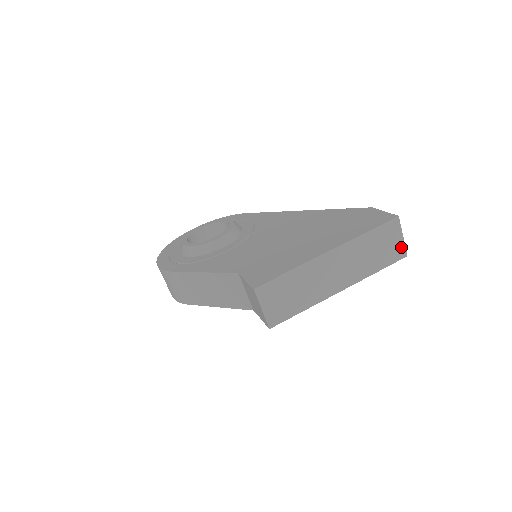
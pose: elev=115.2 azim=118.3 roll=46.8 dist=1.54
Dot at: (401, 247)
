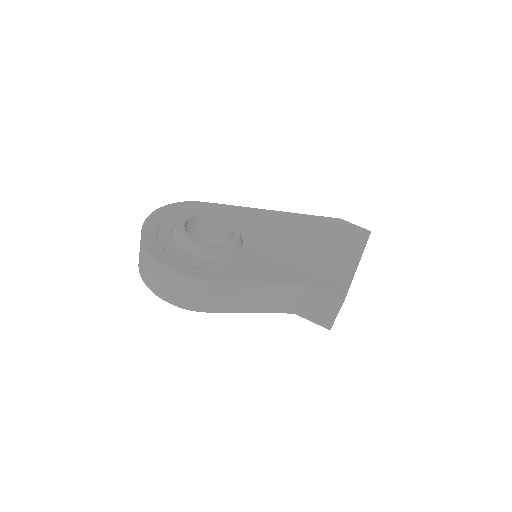
Dot at: occluded
